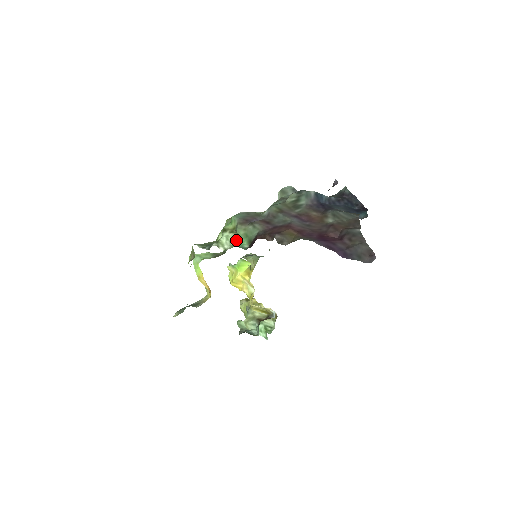
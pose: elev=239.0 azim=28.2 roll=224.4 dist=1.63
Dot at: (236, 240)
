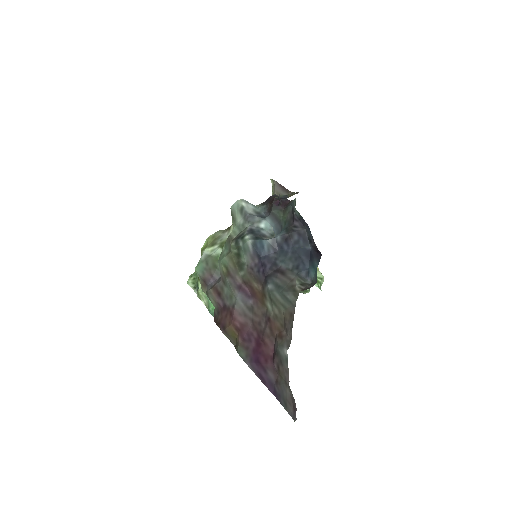
Dot at: (208, 299)
